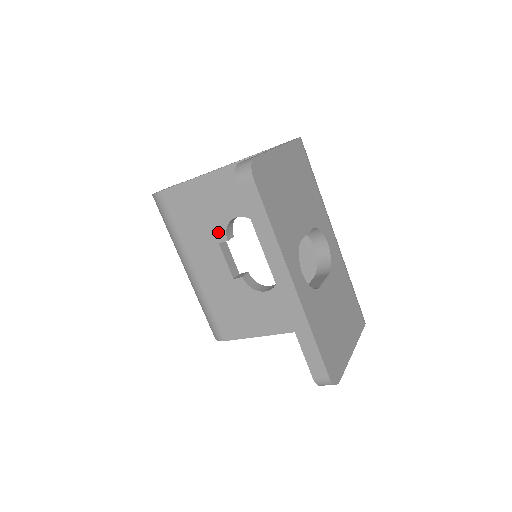
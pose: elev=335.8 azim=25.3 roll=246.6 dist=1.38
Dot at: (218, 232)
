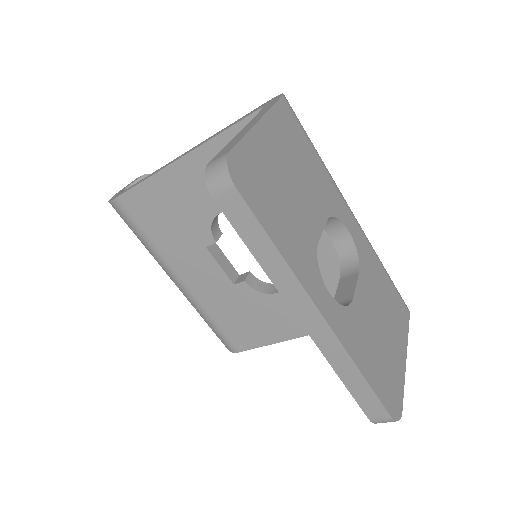
Dot at: (201, 234)
